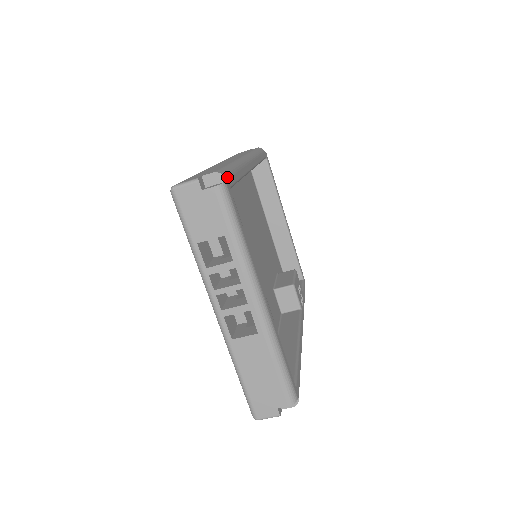
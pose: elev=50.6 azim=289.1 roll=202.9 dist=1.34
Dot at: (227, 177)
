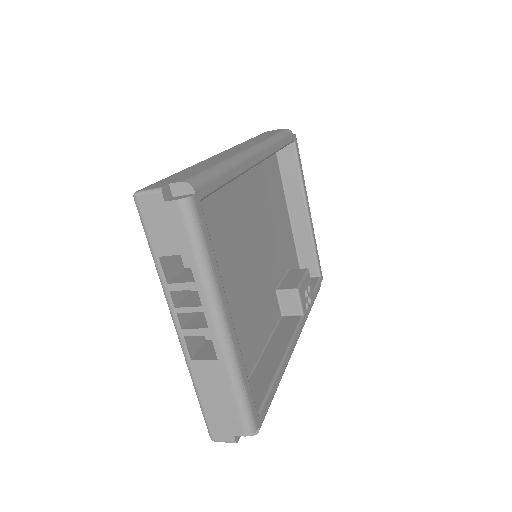
Dot at: (198, 187)
